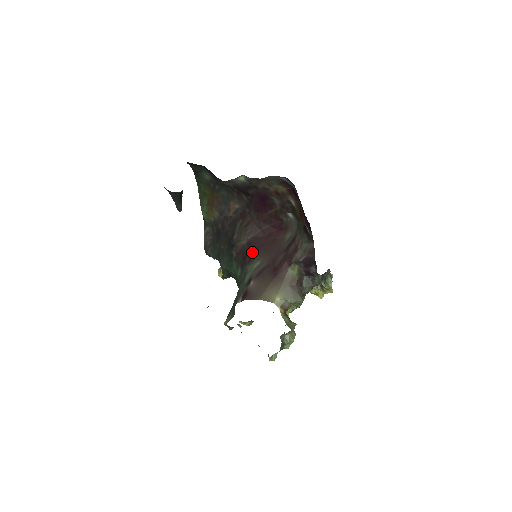
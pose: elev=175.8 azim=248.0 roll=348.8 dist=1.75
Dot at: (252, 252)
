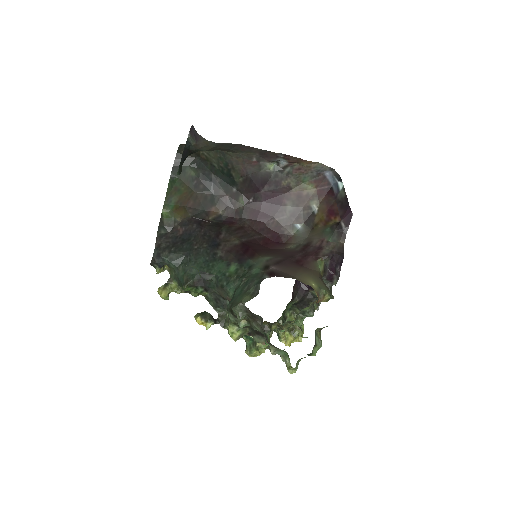
Dot at: (251, 251)
